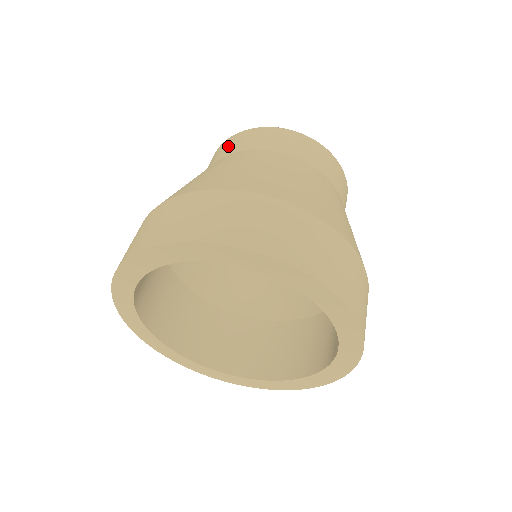
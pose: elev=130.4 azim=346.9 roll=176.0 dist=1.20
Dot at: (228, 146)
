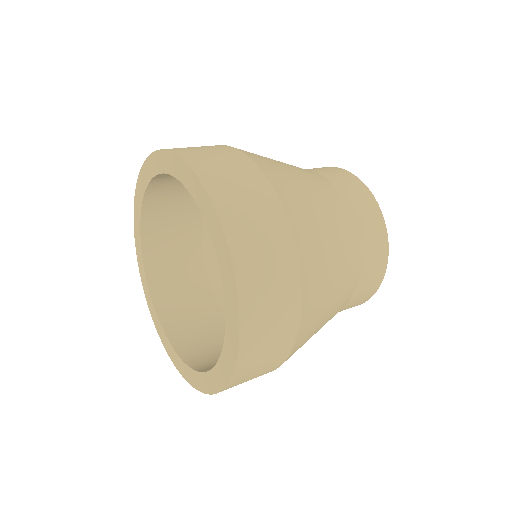
Dot at: occluded
